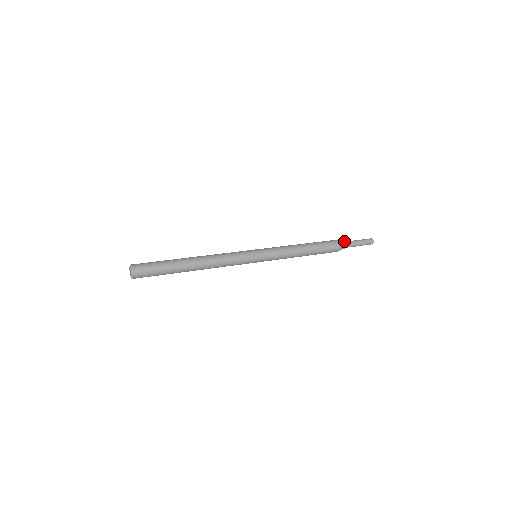
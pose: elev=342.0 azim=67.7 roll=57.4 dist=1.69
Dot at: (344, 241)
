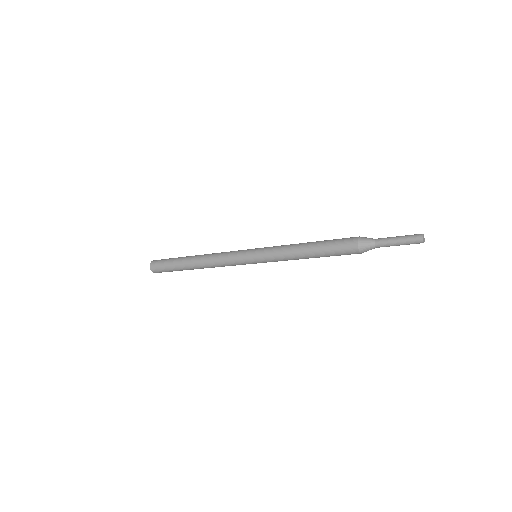
Dot at: (371, 239)
